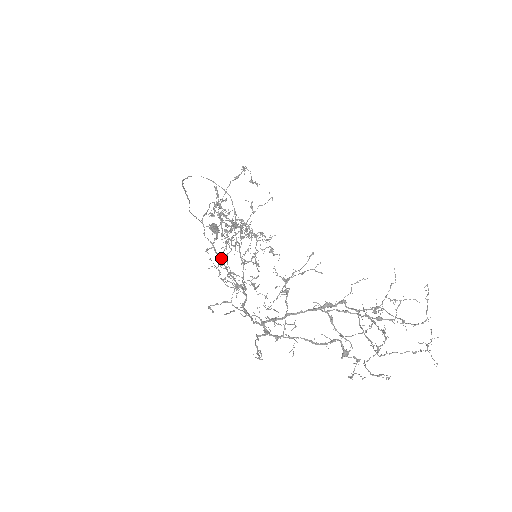
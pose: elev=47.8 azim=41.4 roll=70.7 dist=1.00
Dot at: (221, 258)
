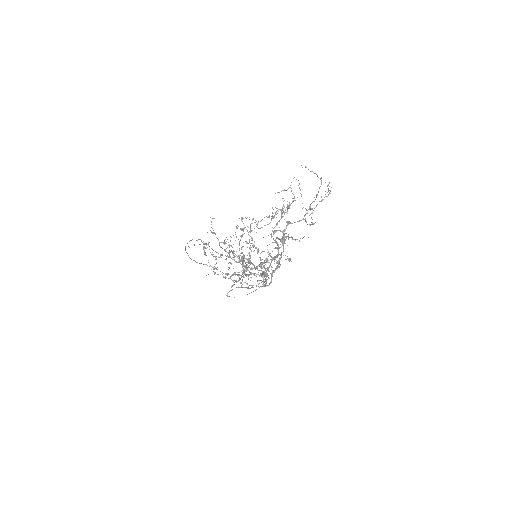
Dot at: (213, 268)
